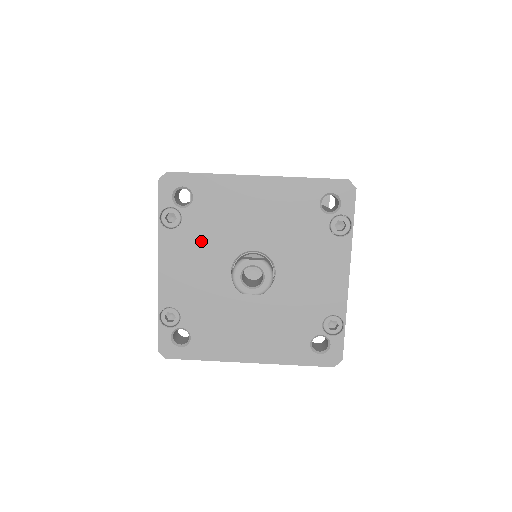
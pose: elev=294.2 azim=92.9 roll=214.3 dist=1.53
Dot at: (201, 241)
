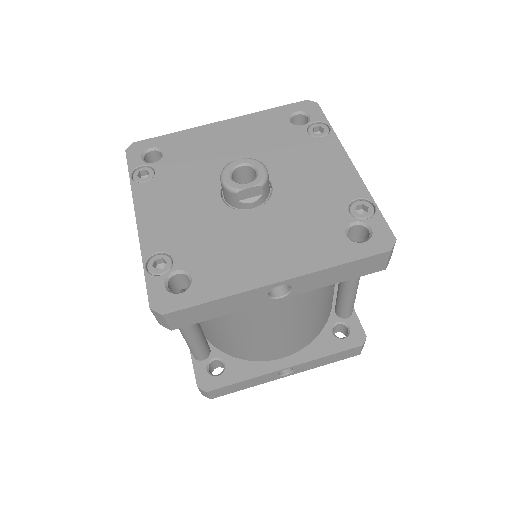
Dot at: (180, 182)
